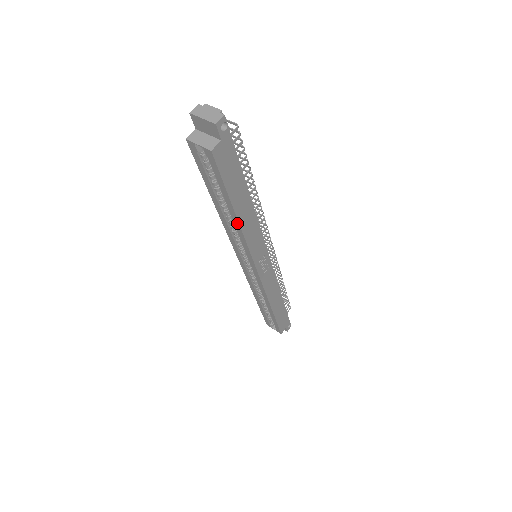
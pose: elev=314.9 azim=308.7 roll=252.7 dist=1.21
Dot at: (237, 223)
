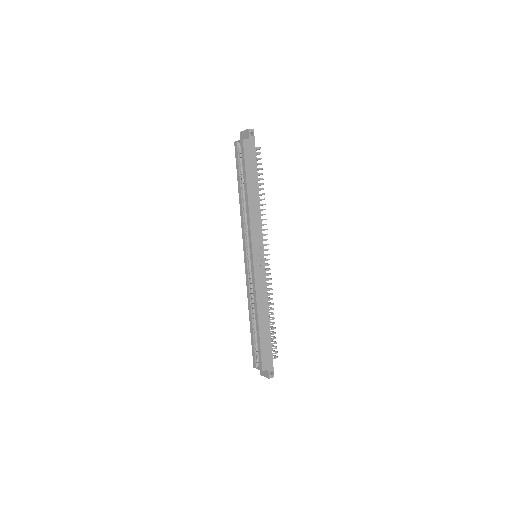
Dot at: (247, 200)
